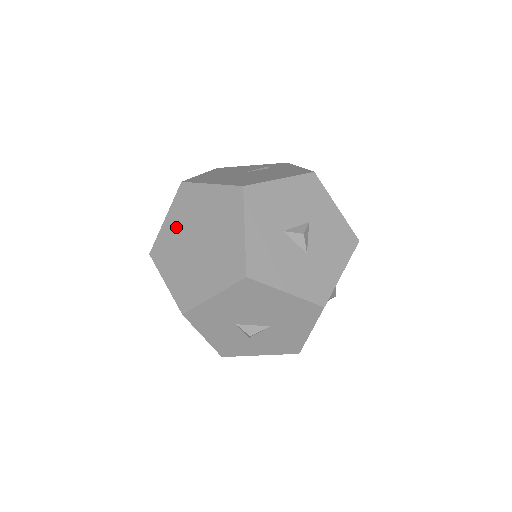
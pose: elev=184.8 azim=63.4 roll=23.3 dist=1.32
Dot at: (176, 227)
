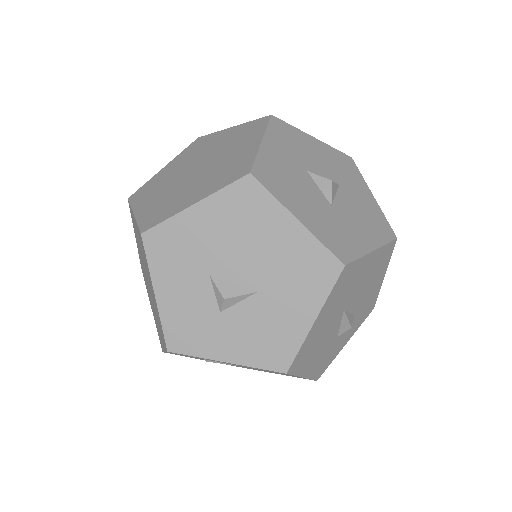
Dot at: (174, 168)
